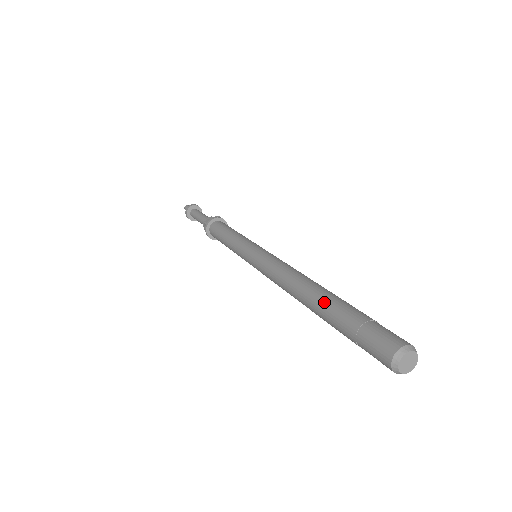
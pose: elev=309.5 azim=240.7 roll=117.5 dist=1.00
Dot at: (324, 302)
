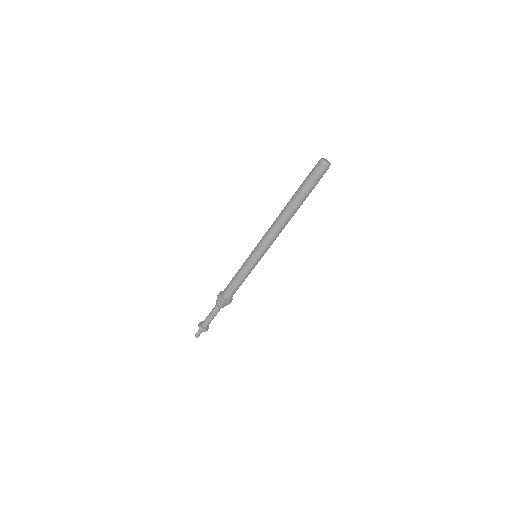
Dot at: (293, 196)
